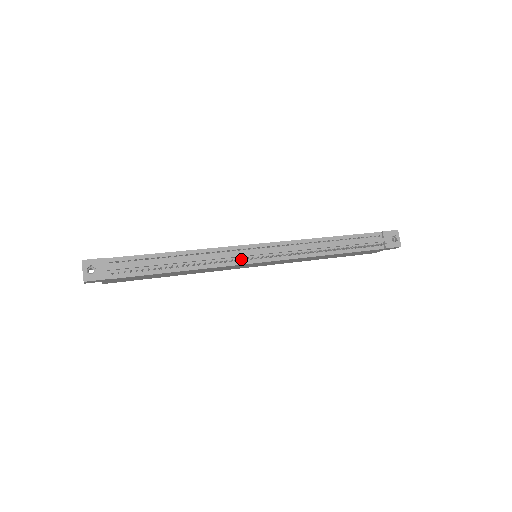
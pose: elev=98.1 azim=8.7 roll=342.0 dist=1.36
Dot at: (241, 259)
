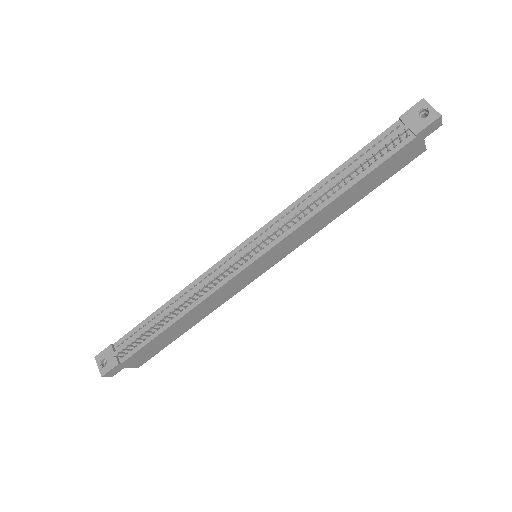
Dot at: (227, 272)
